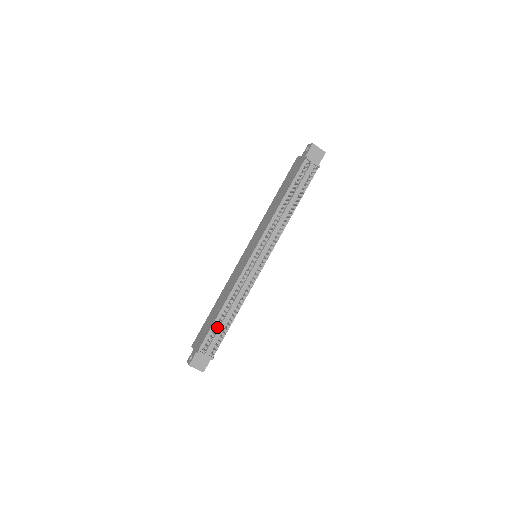
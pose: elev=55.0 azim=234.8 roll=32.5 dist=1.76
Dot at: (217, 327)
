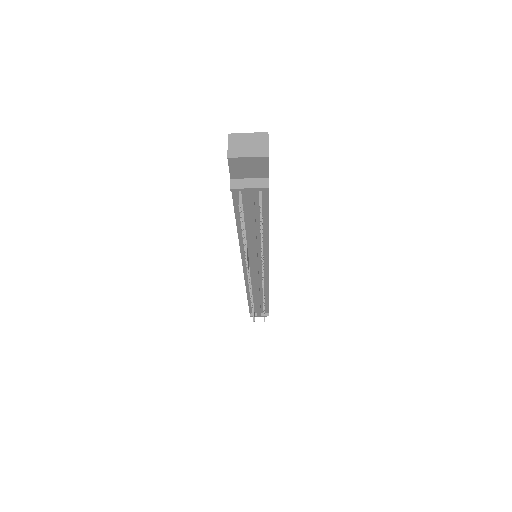
Dot at: (255, 304)
